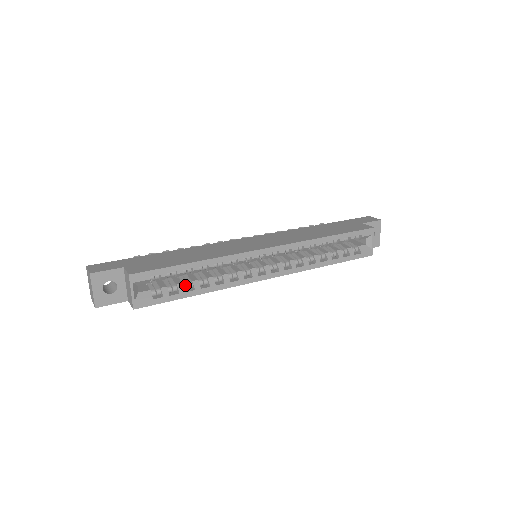
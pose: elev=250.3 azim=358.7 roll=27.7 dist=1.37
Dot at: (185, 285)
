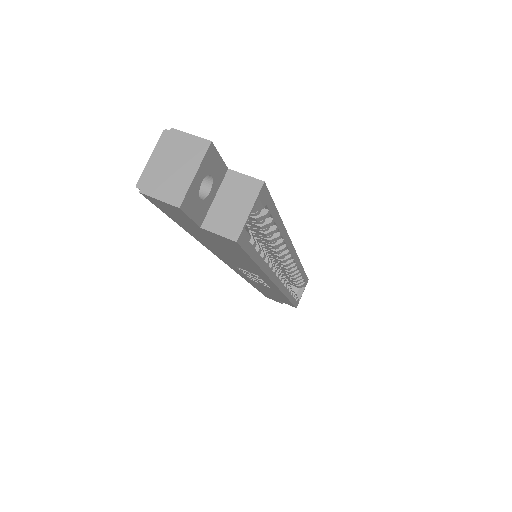
Dot at: occluded
